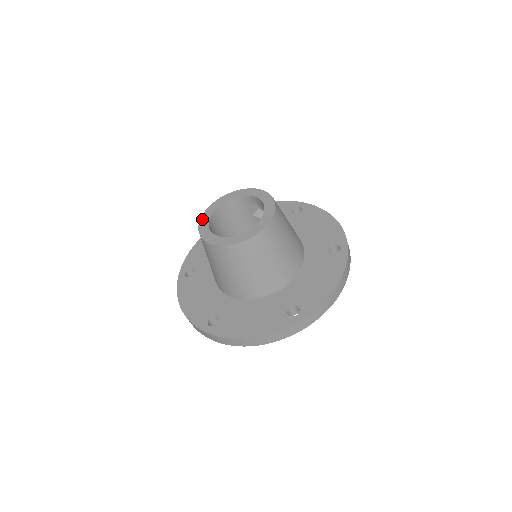
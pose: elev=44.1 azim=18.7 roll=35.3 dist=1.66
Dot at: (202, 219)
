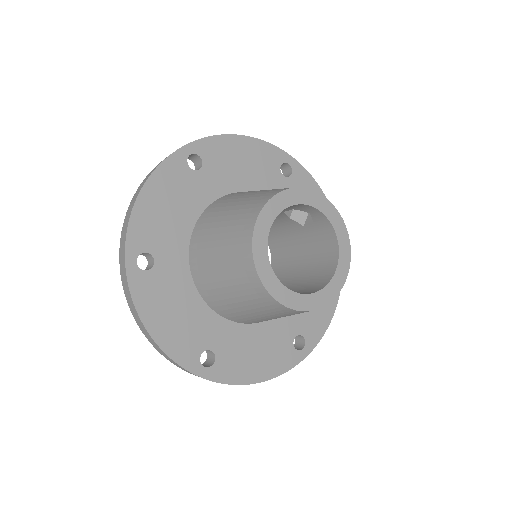
Dot at: (256, 243)
